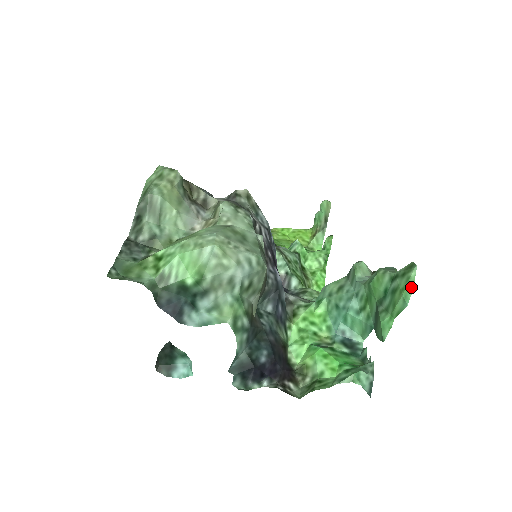
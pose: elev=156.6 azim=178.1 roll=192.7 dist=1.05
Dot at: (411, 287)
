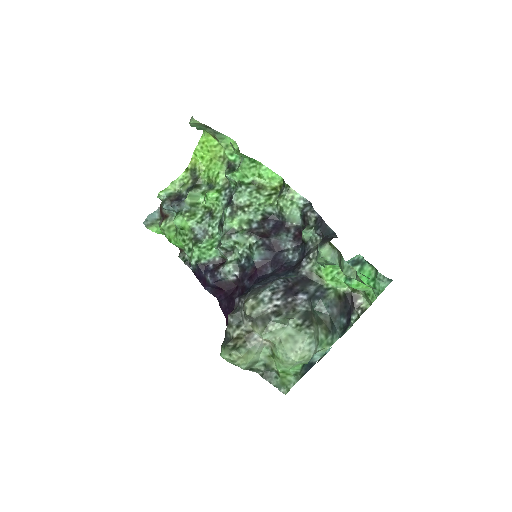
Dot at: (373, 288)
